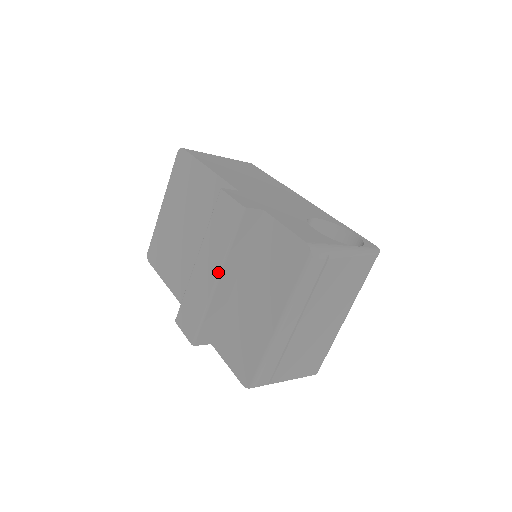
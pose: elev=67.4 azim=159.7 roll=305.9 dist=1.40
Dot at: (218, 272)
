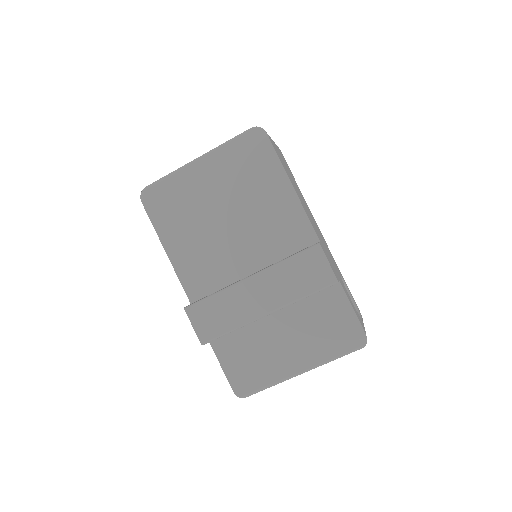
Dot at: (275, 310)
